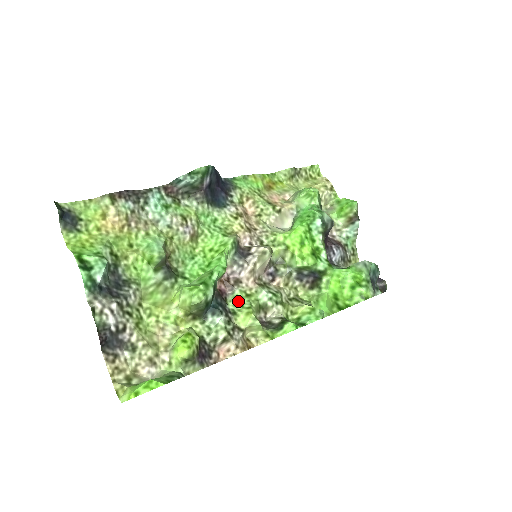
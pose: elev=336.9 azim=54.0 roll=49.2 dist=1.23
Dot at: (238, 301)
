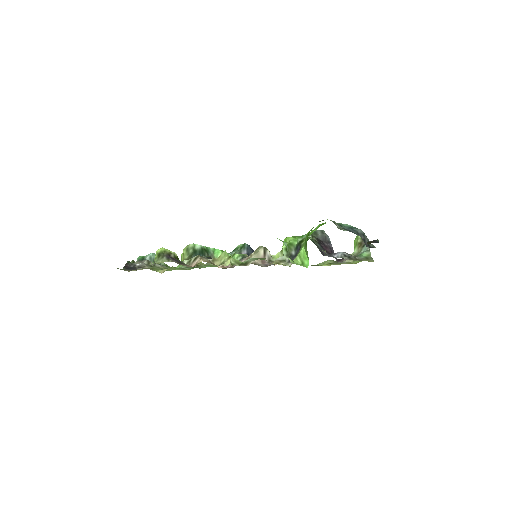
Dot at: occluded
